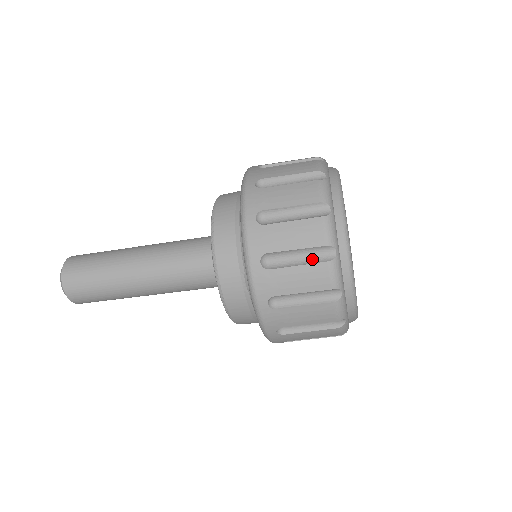
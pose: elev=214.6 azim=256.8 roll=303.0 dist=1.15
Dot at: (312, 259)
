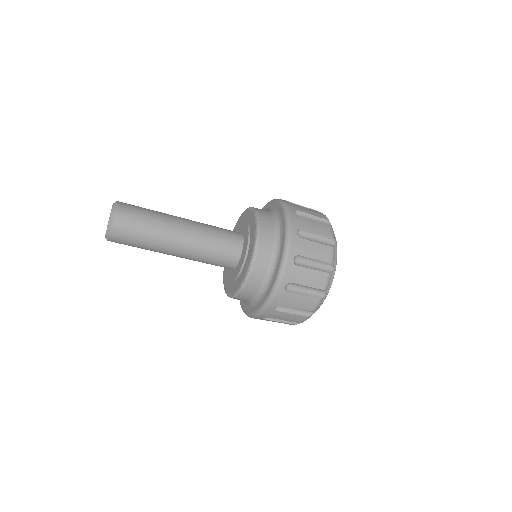
Dot at: (323, 243)
